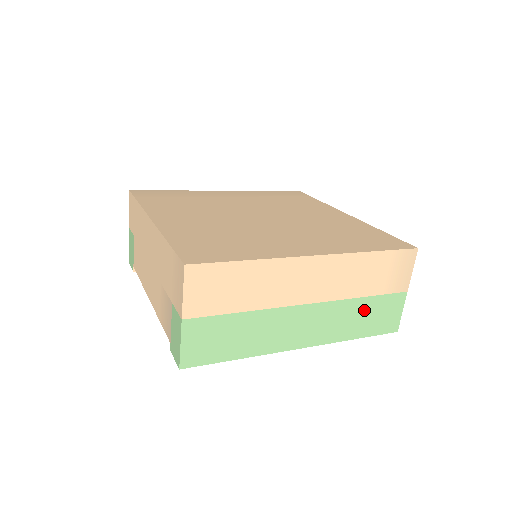
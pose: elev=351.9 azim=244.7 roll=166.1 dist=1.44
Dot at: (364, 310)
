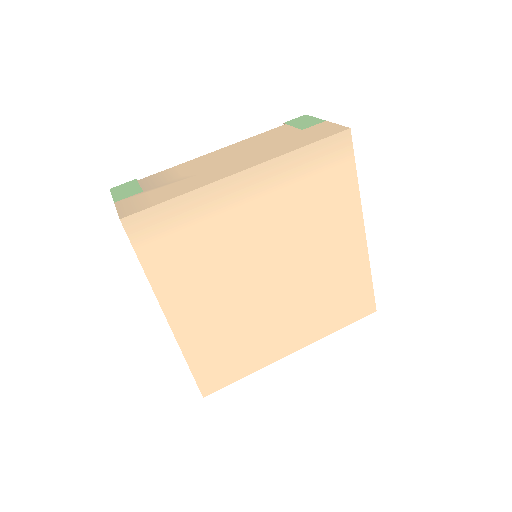
Dot at: occluded
